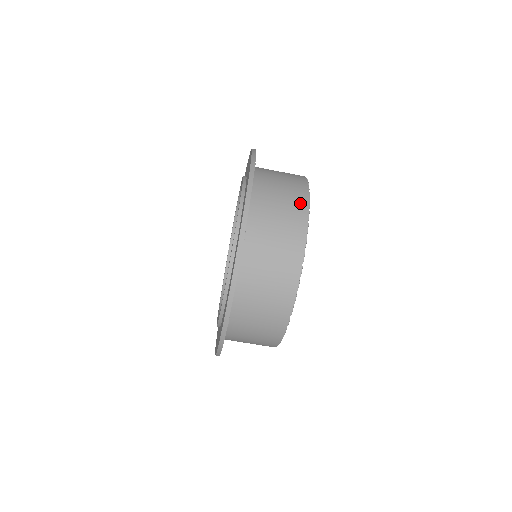
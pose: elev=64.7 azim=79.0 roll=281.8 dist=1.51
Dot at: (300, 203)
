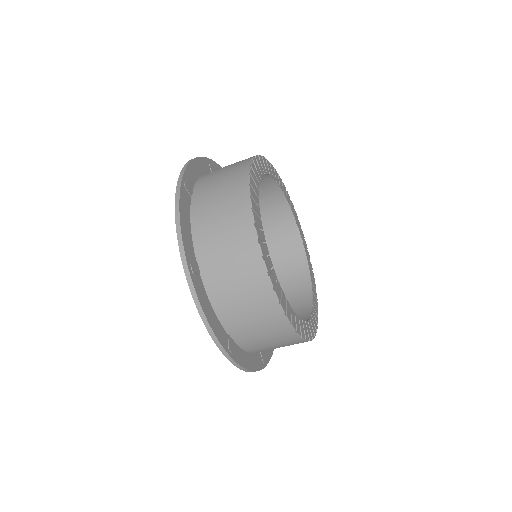
Dot at: (261, 286)
